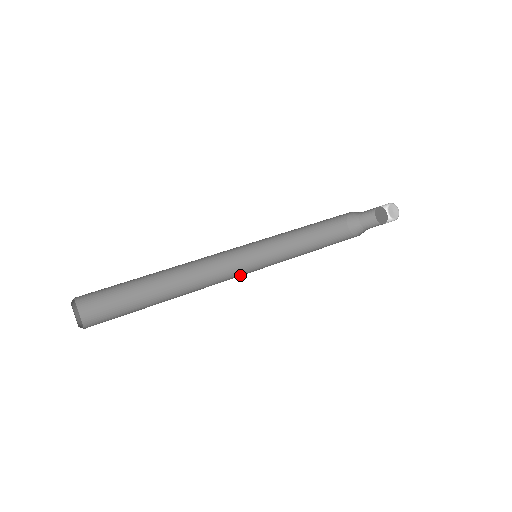
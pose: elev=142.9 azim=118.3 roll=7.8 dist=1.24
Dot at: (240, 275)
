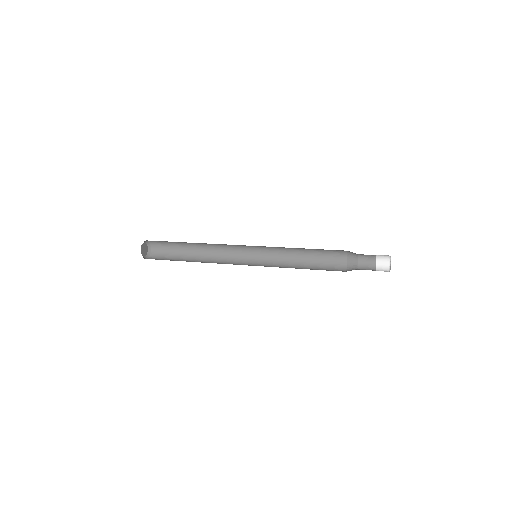
Dot at: occluded
